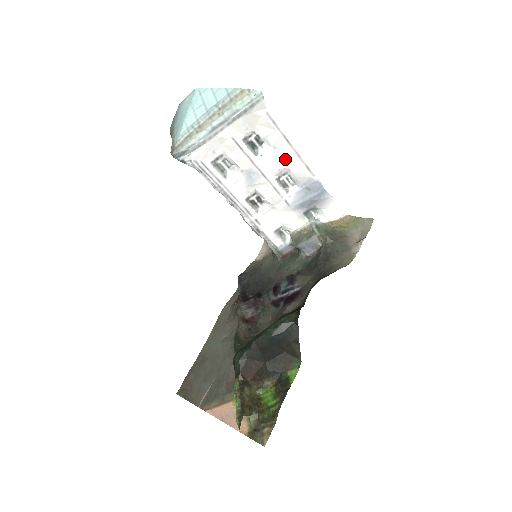
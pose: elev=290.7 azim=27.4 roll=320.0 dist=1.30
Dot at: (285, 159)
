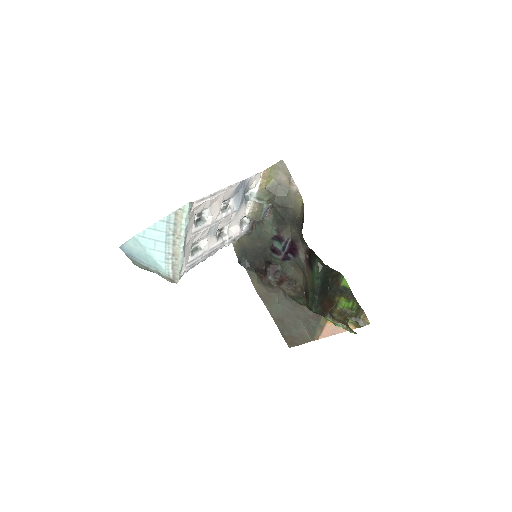
Dot at: (219, 201)
